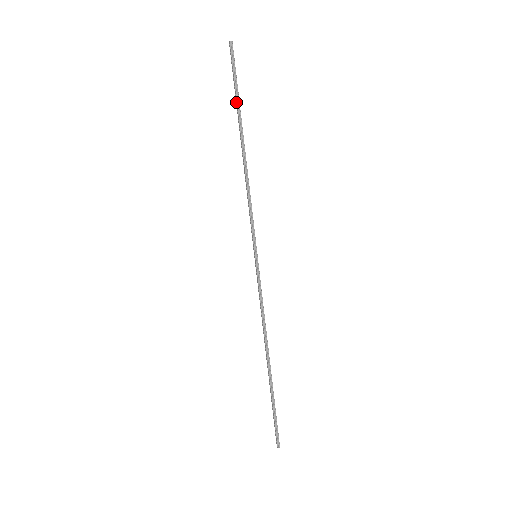
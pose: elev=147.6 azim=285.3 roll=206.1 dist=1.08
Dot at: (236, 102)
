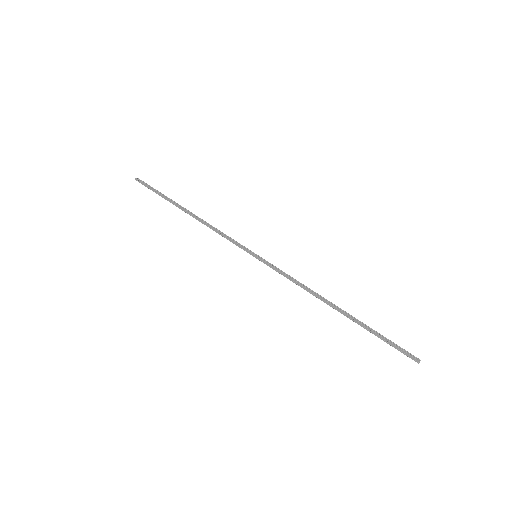
Dot at: (164, 198)
